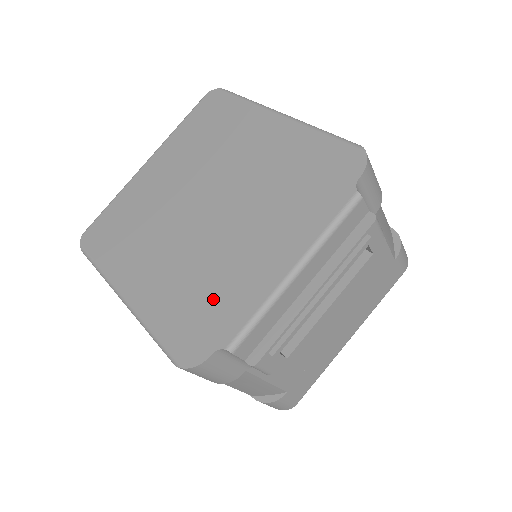
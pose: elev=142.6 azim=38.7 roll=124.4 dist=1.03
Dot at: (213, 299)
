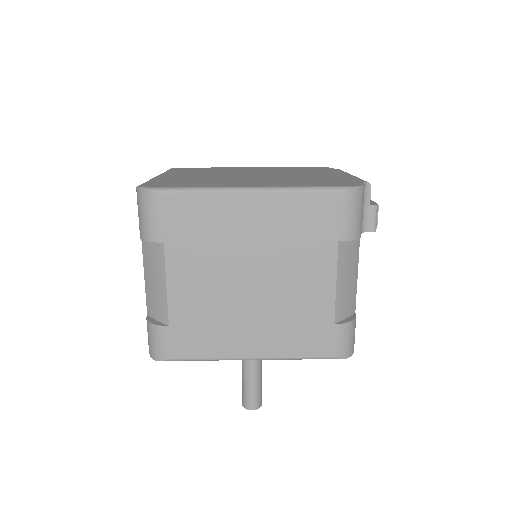
Dot at: (326, 180)
